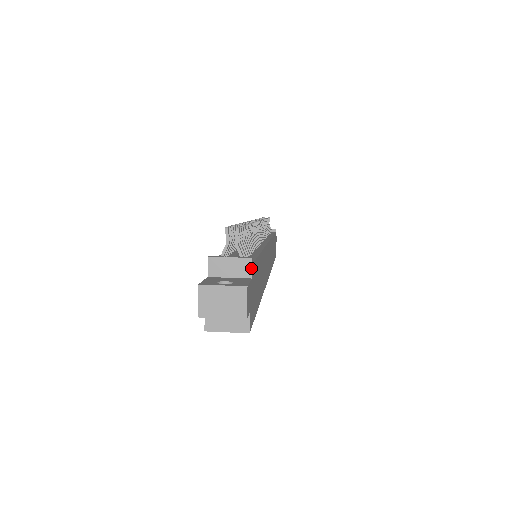
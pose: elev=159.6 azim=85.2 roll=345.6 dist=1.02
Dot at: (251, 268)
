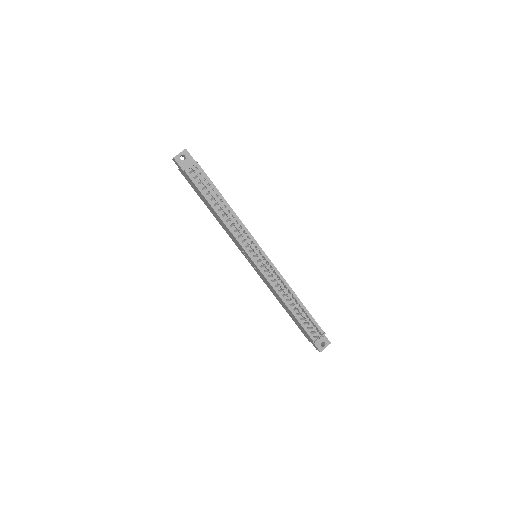
Dot at: (324, 334)
